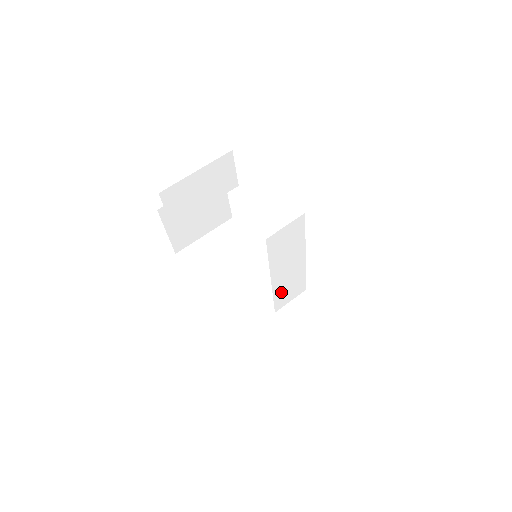
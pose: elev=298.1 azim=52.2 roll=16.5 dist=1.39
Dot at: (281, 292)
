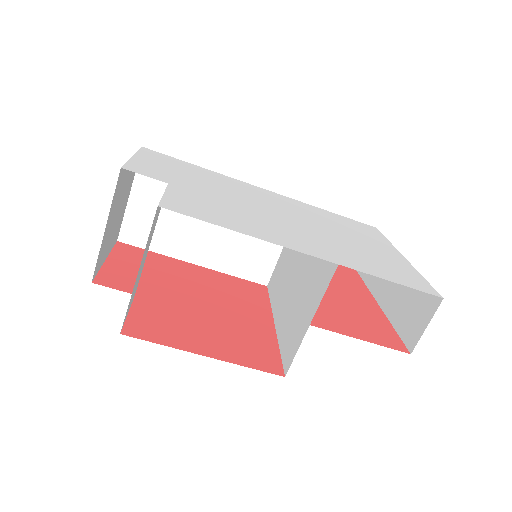
Dot at: occluded
